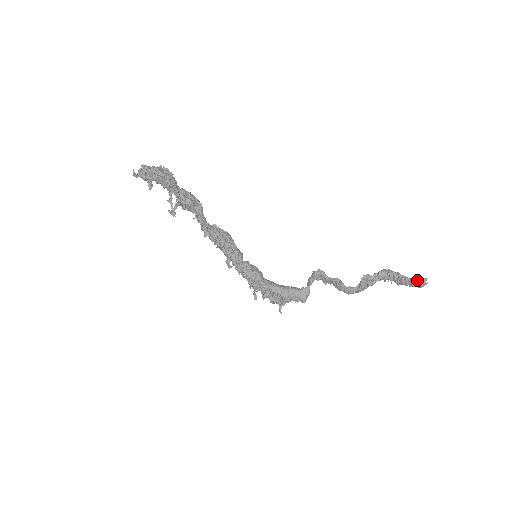
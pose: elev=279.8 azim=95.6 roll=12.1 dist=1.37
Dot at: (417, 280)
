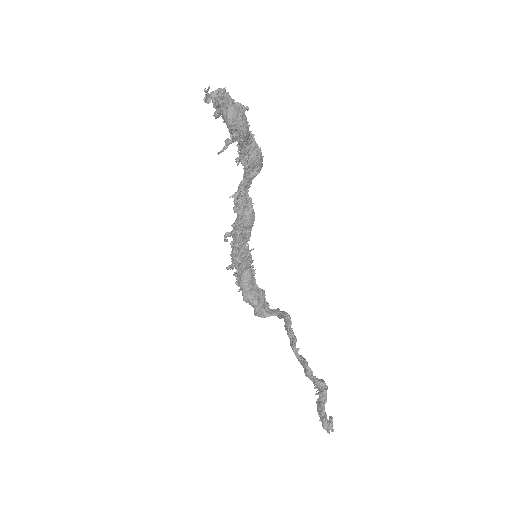
Dot at: (328, 421)
